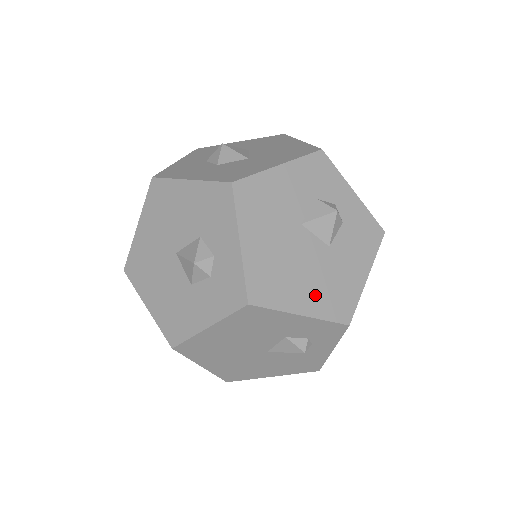
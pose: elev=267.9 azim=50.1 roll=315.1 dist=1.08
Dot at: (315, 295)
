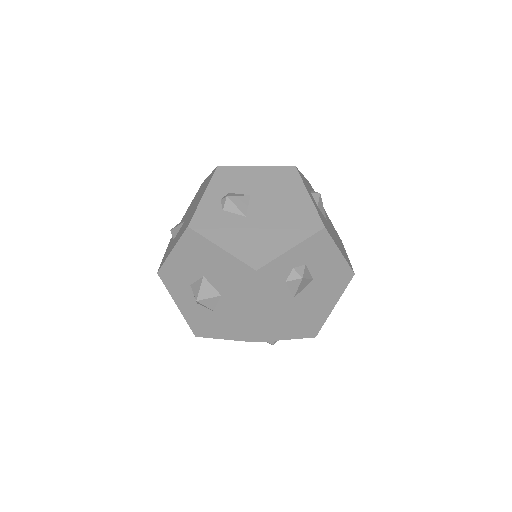
Dot at: (331, 295)
